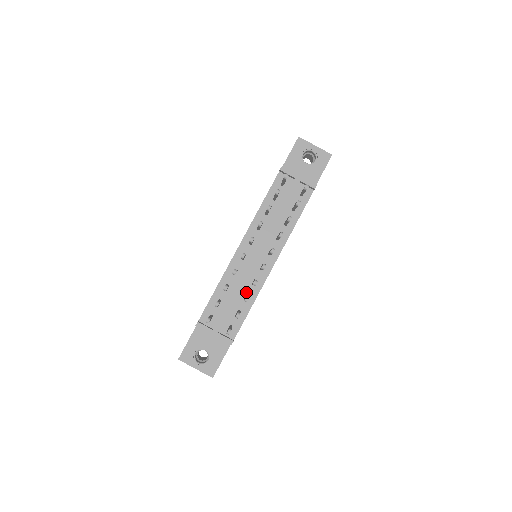
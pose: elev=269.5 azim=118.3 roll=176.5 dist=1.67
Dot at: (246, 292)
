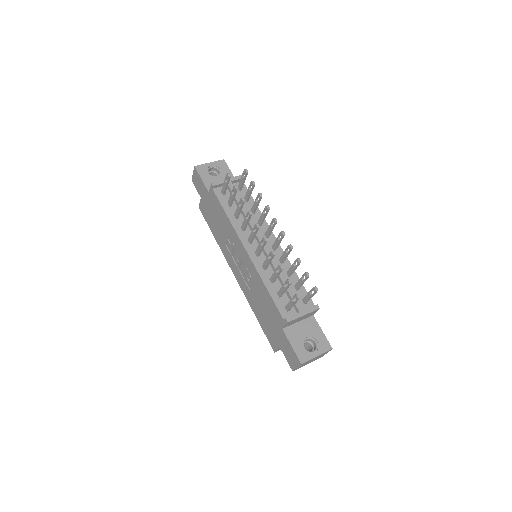
Dot at: (284, 272)
